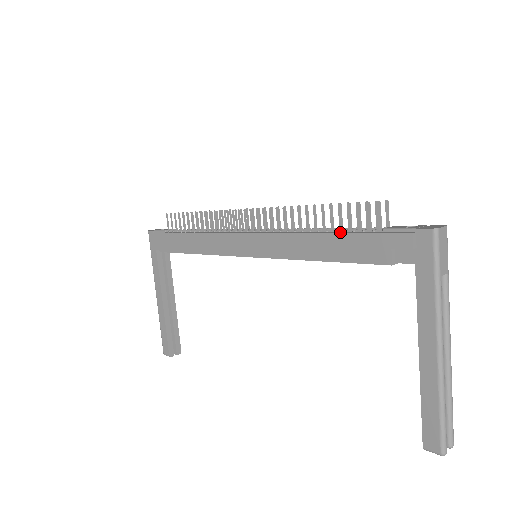
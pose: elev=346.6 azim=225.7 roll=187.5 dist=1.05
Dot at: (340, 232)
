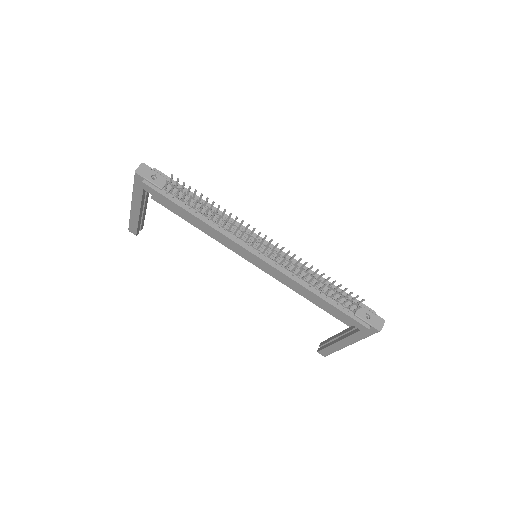
Dot at: (330, 301)
